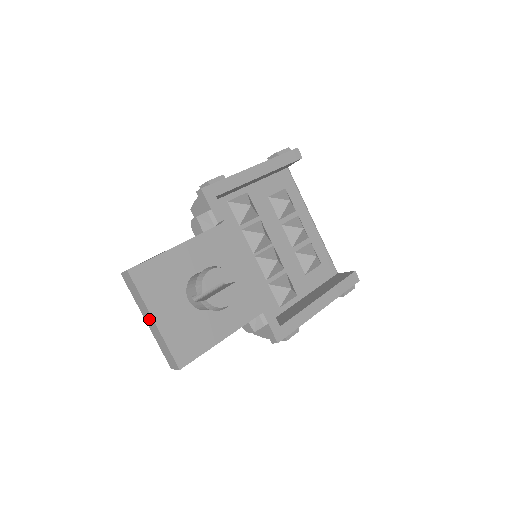
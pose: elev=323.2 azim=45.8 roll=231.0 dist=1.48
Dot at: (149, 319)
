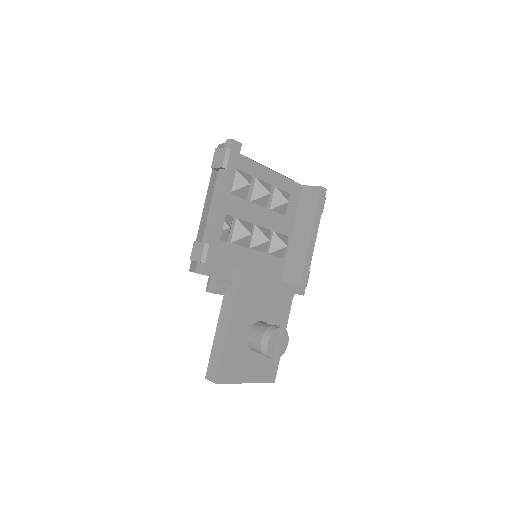
Dot at: occluded
